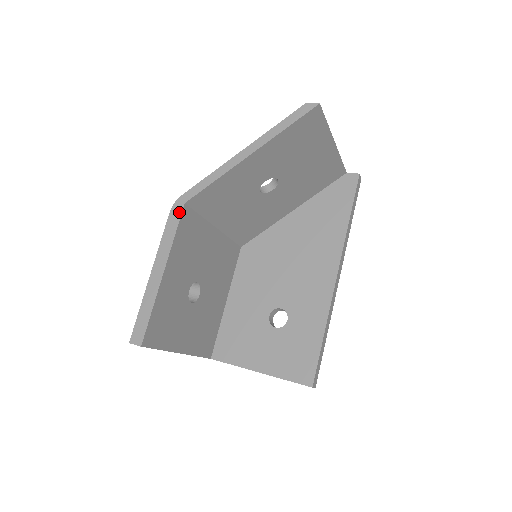
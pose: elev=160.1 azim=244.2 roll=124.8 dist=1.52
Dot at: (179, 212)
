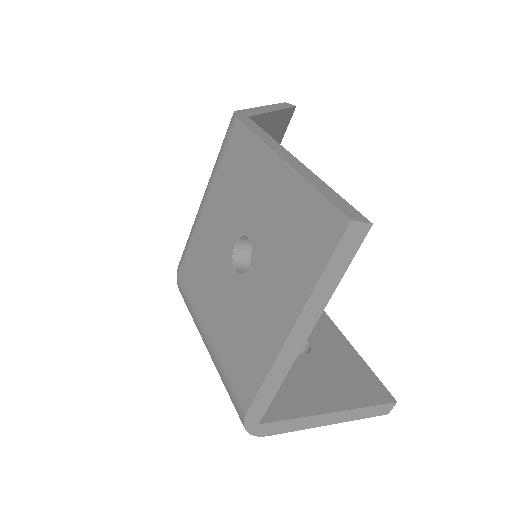
Dot at: (250, 120)
